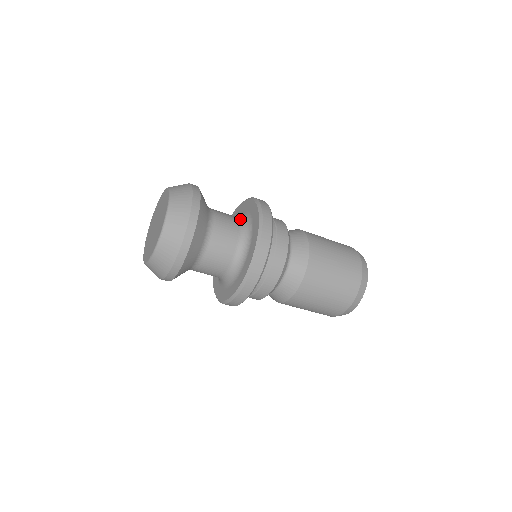
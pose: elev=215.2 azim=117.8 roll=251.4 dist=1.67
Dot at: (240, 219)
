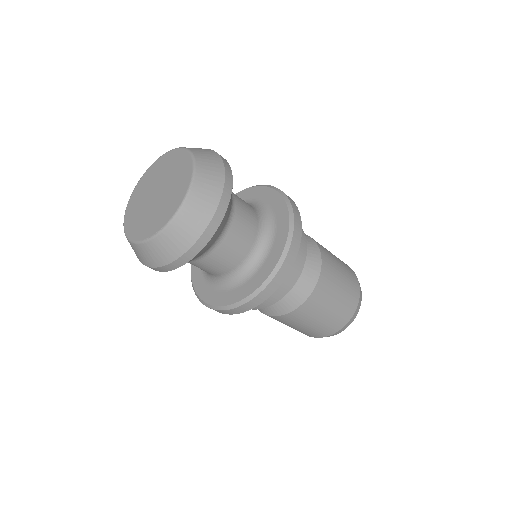
Dot at: (250, 205)
